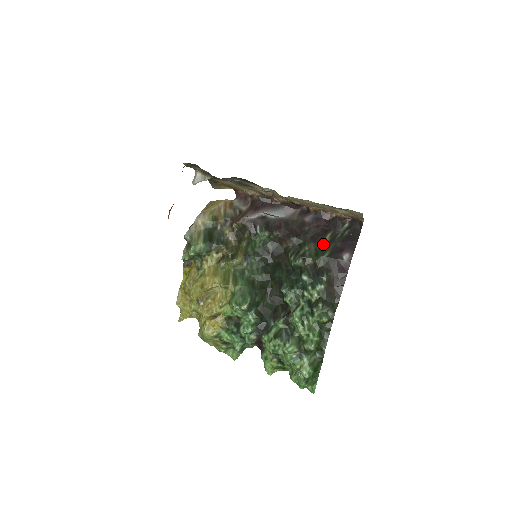
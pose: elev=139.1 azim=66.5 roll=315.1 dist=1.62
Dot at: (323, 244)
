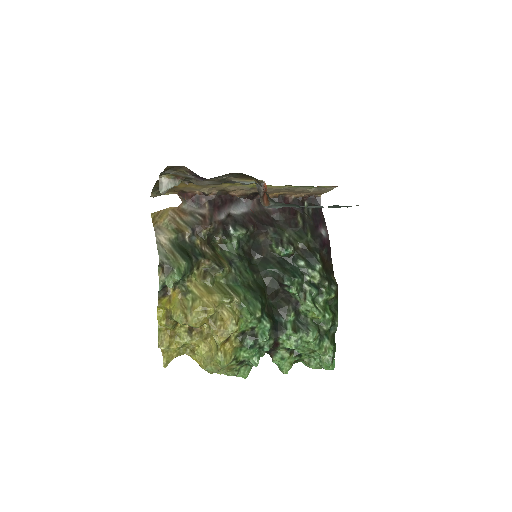
Dot at: (300, 226)
